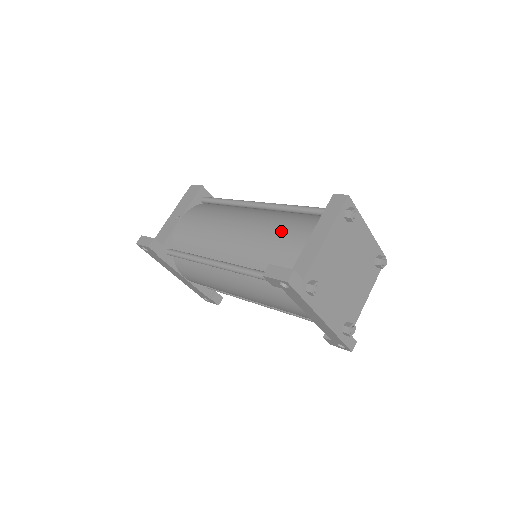
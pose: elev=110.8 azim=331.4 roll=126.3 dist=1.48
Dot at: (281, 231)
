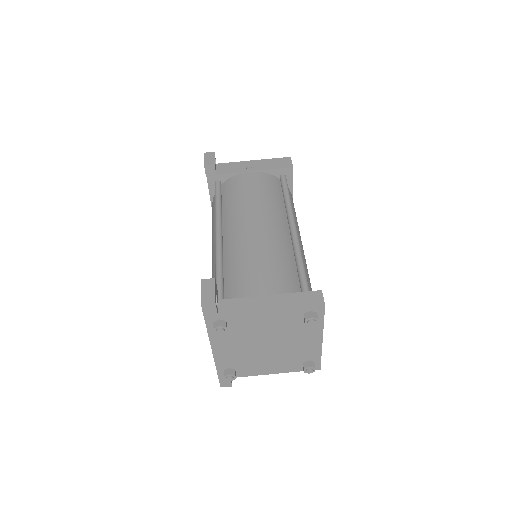
Dot at: (265, 266)
